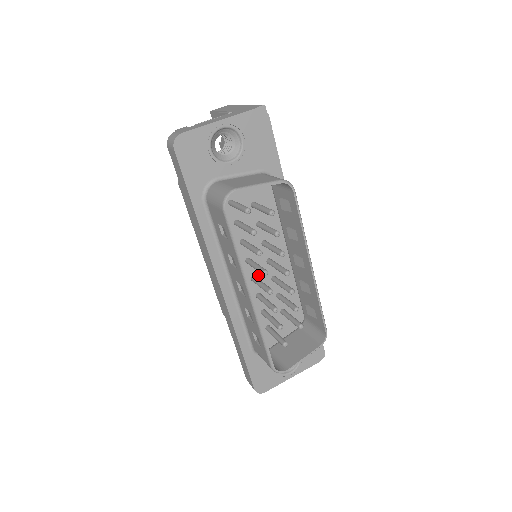
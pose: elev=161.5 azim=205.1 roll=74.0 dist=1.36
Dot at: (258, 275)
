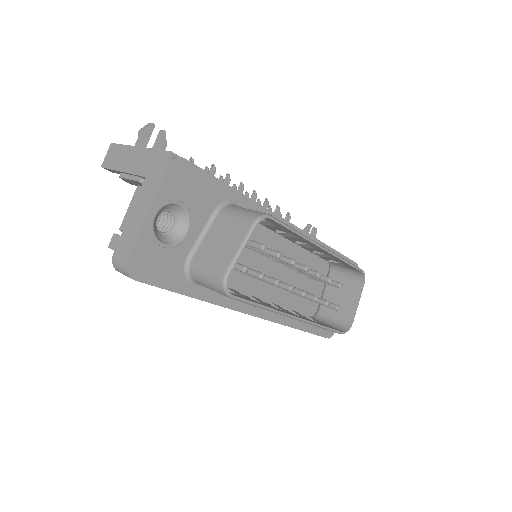
Dot at: (274, 276)
